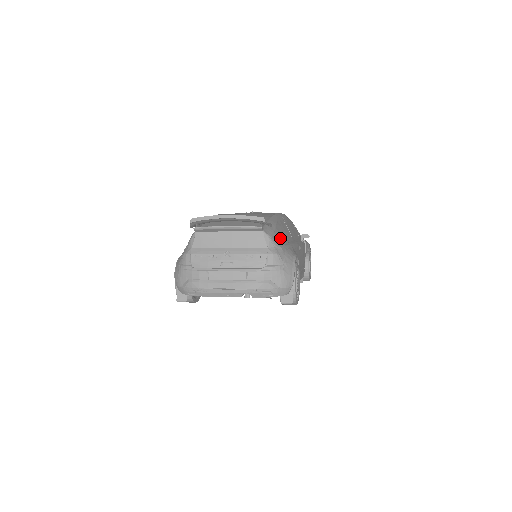
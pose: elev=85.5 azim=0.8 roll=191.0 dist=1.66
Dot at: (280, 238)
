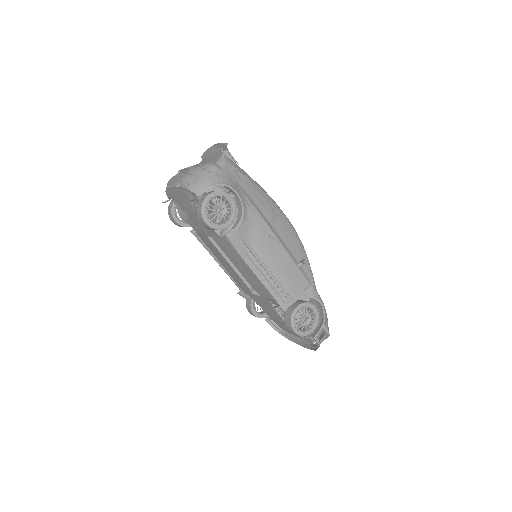
Dot at: (238, 178)
